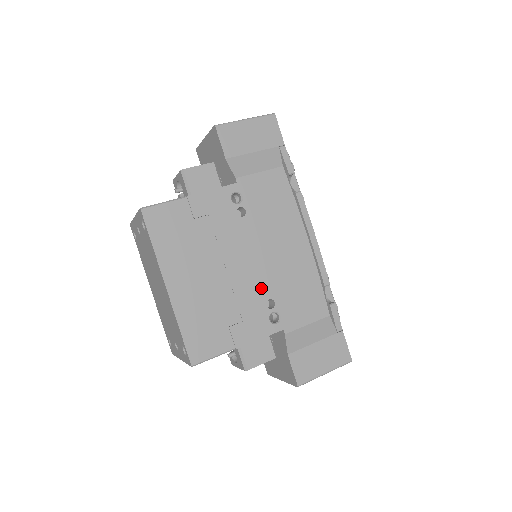
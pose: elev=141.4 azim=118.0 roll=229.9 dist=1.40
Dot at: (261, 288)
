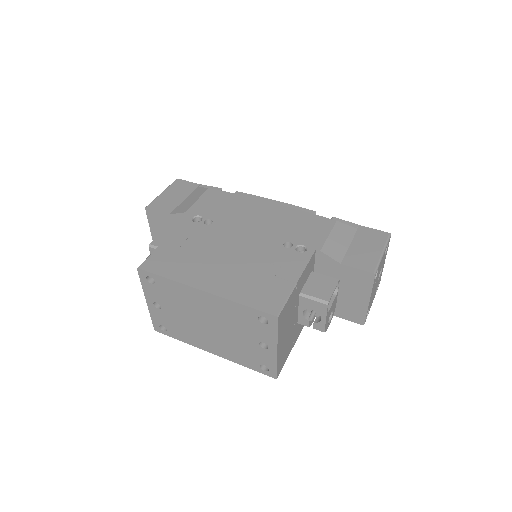
Dot at: (270, 243)
